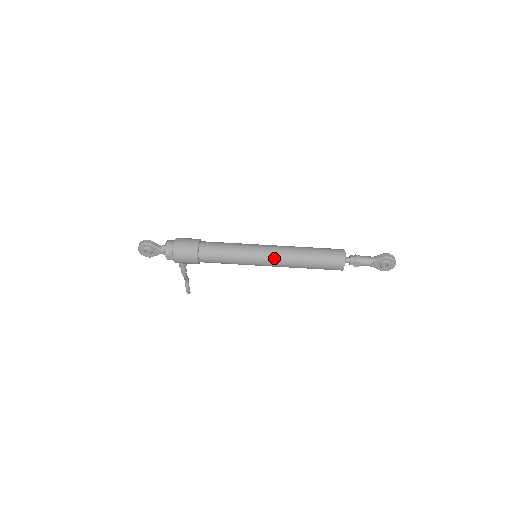
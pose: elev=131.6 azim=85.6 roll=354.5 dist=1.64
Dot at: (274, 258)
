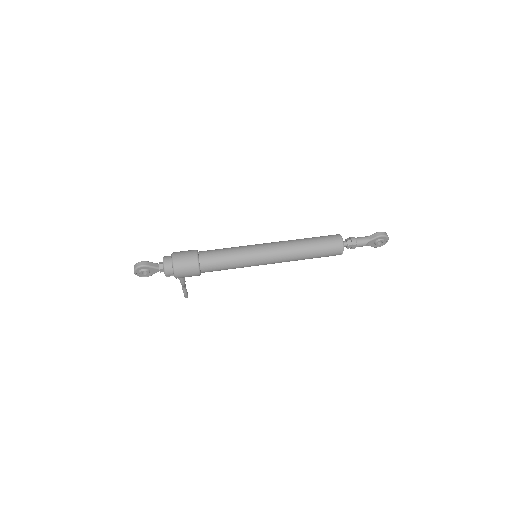
Dot at: (276, 257)
